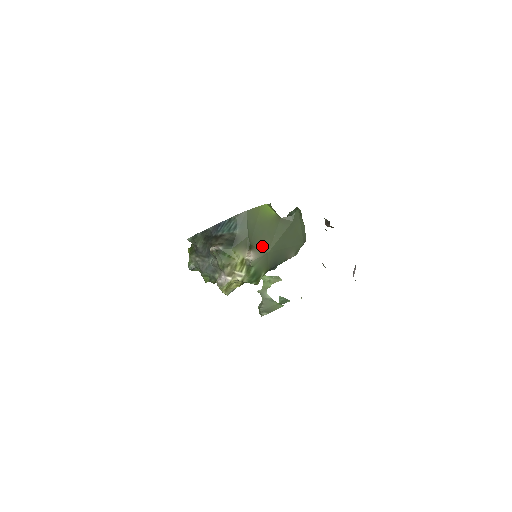
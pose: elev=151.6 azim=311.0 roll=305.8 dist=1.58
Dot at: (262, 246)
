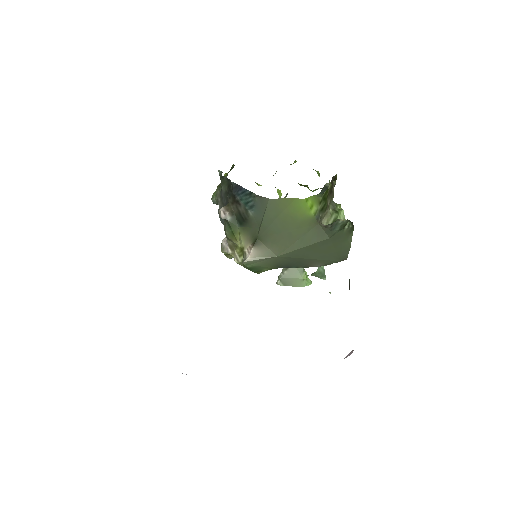
Dot at: (273, 246)
